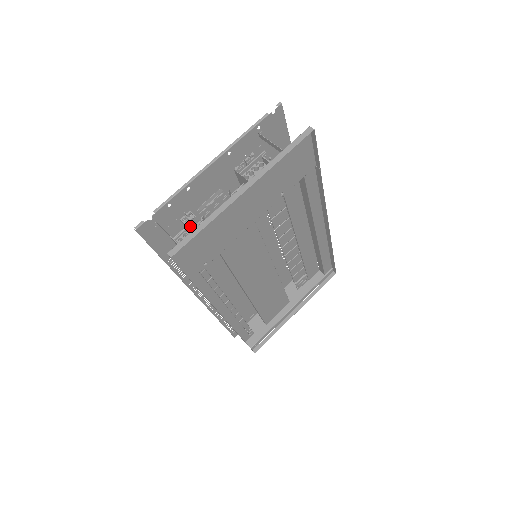
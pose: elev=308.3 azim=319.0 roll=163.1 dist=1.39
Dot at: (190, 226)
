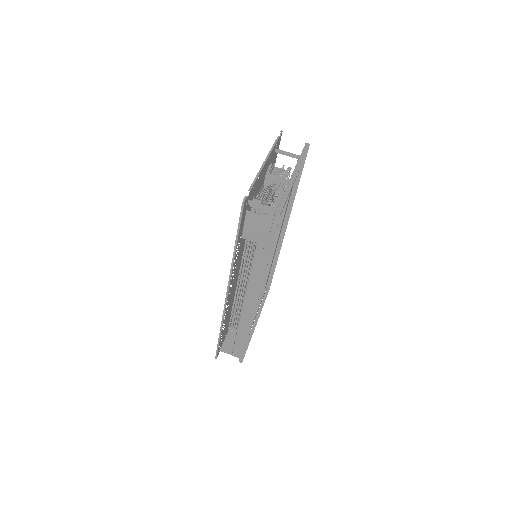
Dot at: occluded
